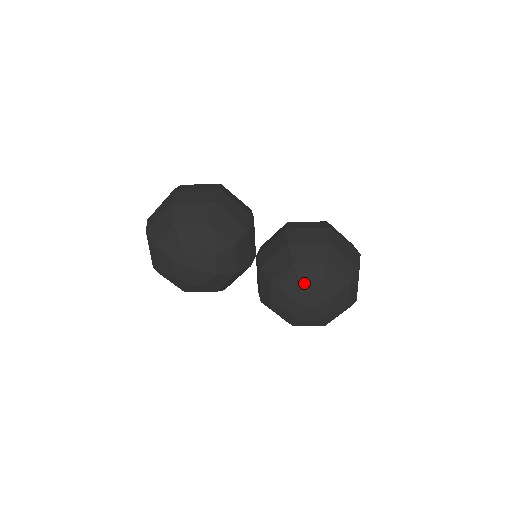
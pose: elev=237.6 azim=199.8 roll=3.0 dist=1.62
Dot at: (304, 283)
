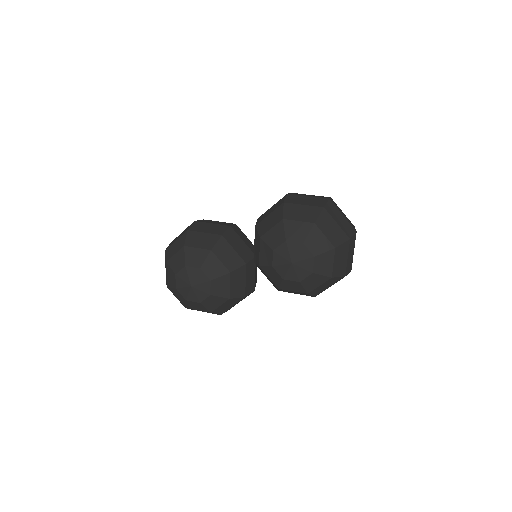
Dot at: (273, 246)
